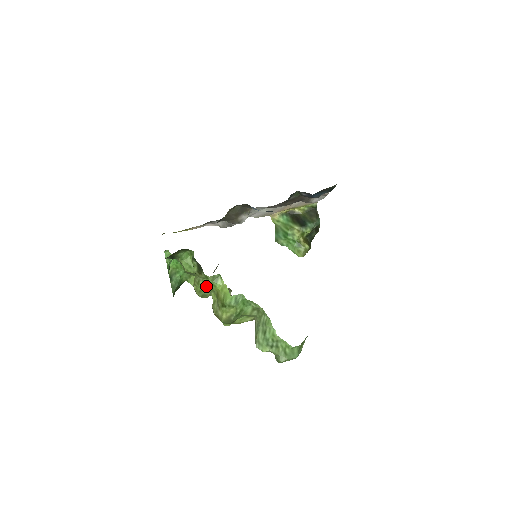
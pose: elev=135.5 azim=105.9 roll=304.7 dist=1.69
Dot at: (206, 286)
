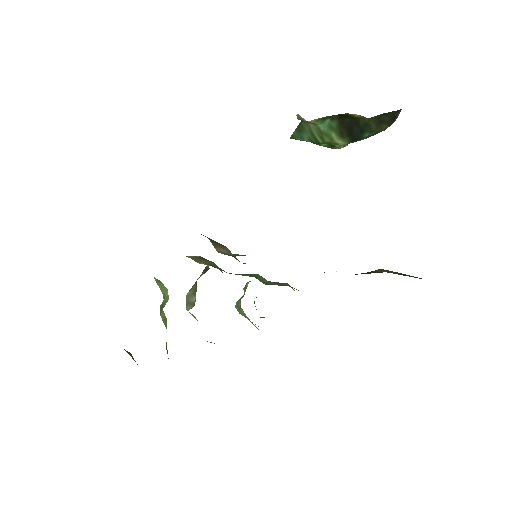
Dot at: occluded
